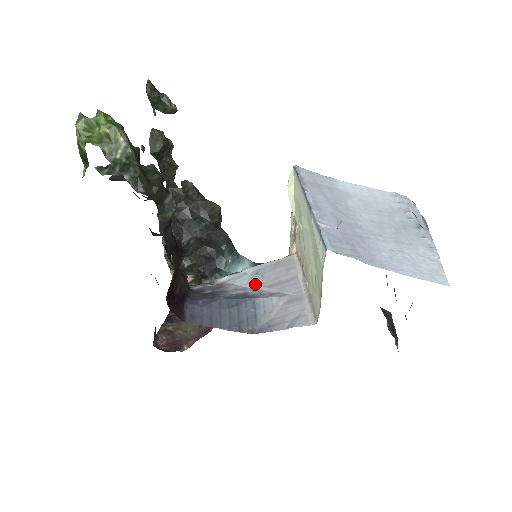
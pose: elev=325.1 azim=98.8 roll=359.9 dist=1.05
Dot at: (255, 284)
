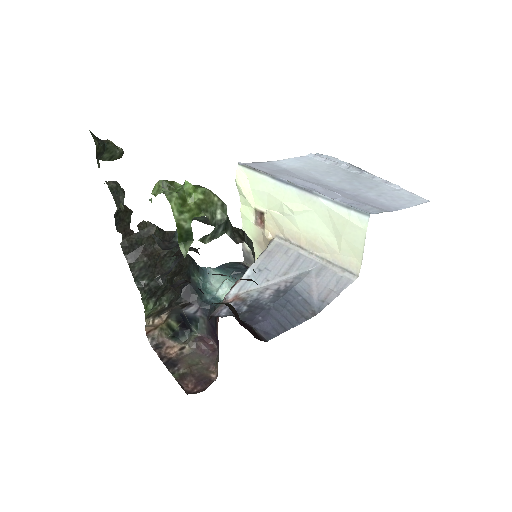
Dot at: (269, 279)
